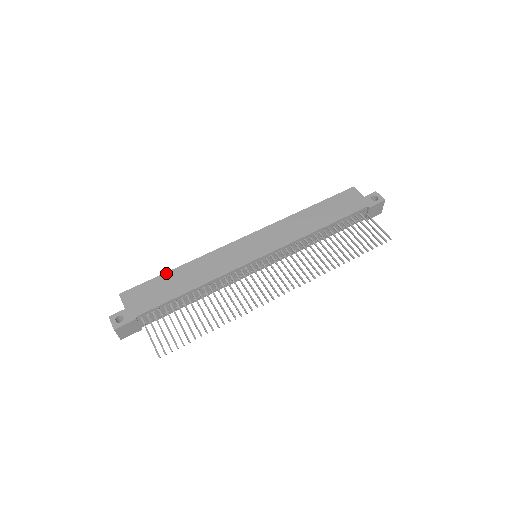
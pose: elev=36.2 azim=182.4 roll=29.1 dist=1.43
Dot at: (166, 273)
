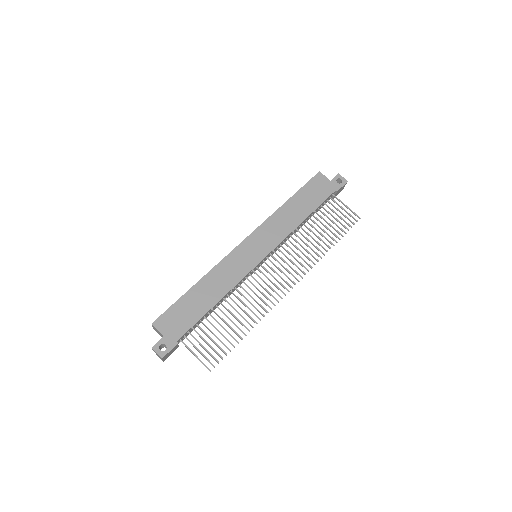
Dot at: (186, 293)
